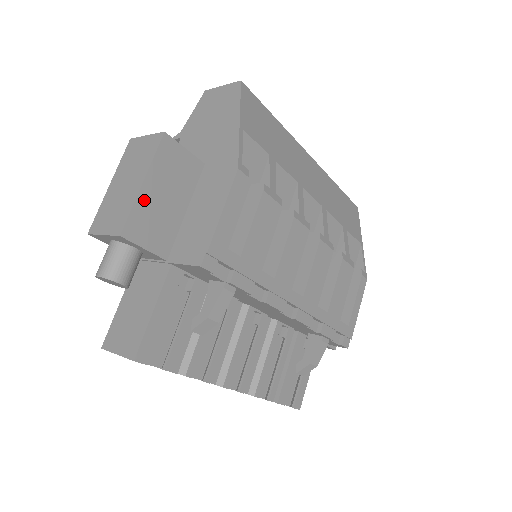
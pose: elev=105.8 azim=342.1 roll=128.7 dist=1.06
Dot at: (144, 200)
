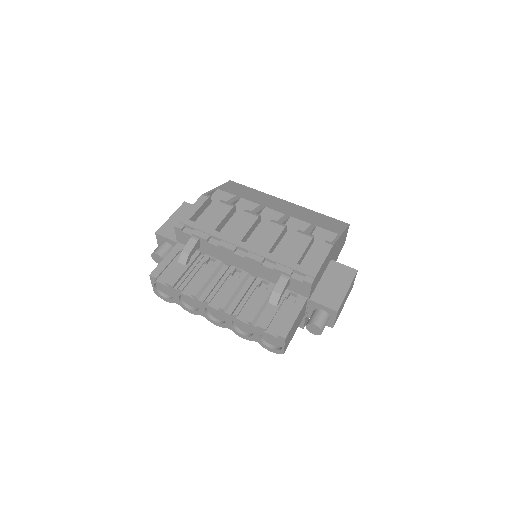
Dot at: (170, 222)
